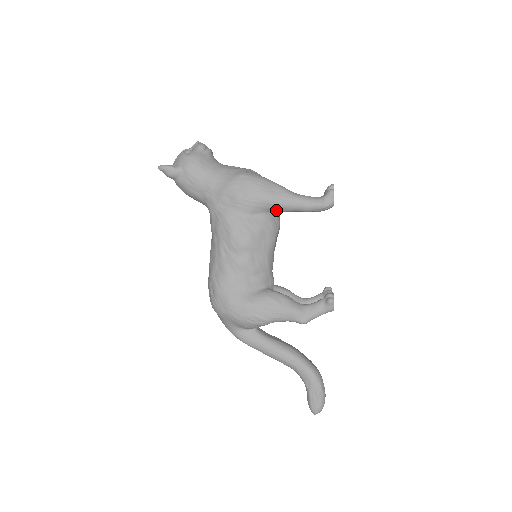
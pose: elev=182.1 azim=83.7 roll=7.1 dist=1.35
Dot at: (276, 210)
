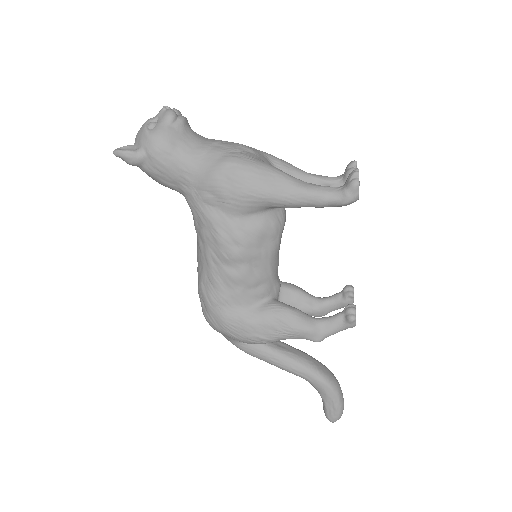
Dot at: (279, 207)
